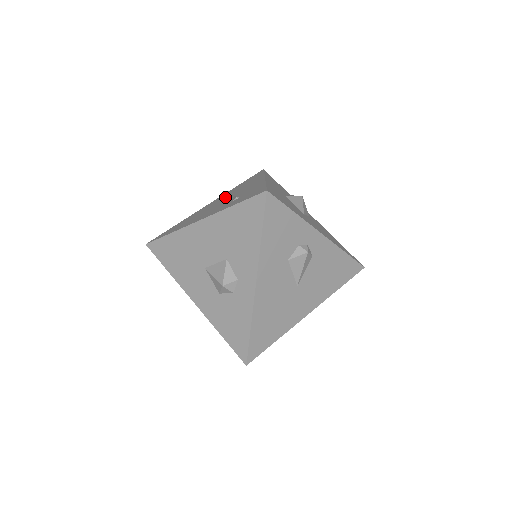
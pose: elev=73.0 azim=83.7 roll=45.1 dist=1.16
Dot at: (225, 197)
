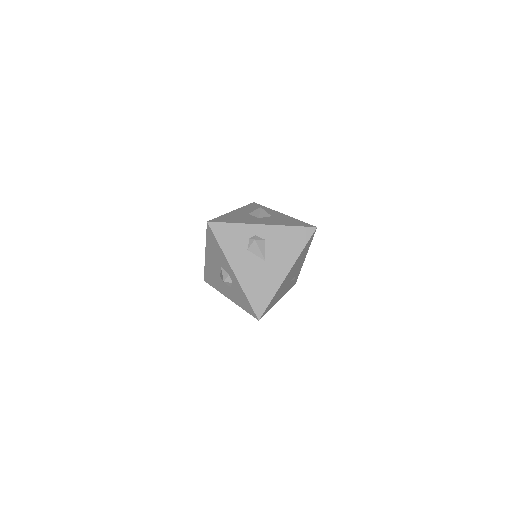
Dot at: occluded
